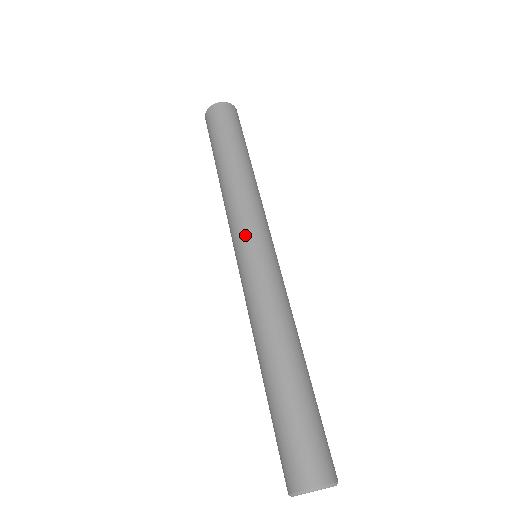
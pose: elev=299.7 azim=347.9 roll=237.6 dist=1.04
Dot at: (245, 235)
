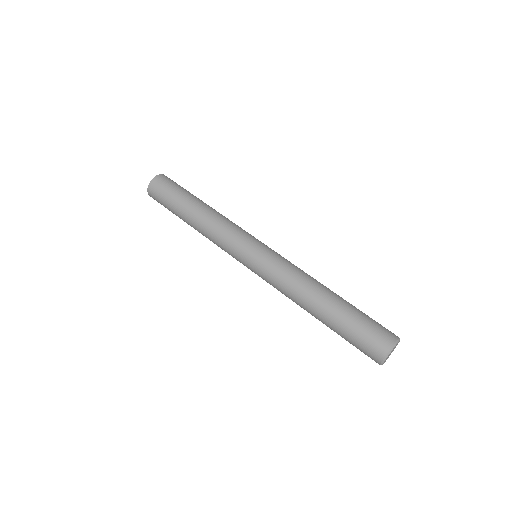
Dot at: (239, 253)
